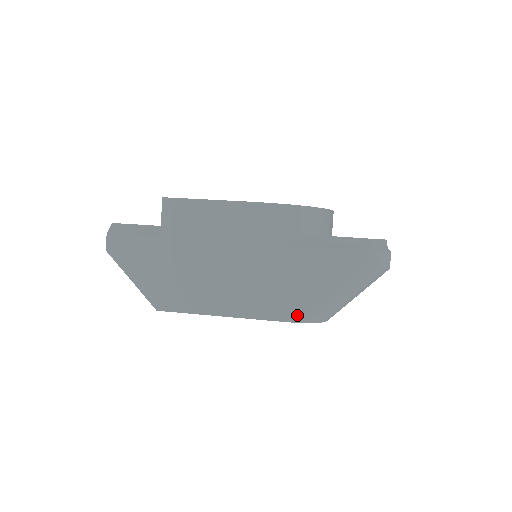
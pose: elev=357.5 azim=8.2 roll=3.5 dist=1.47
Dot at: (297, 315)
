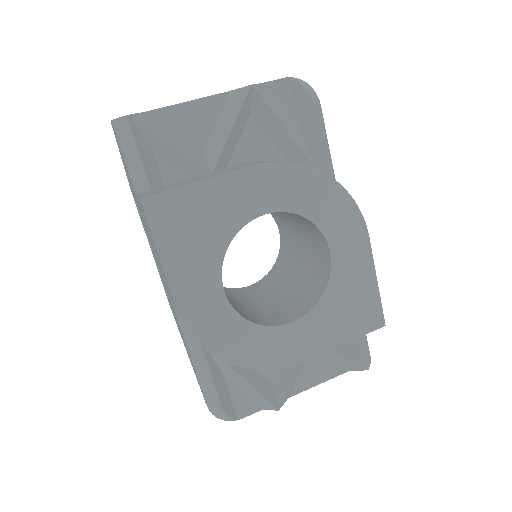
Dot at: occluded
